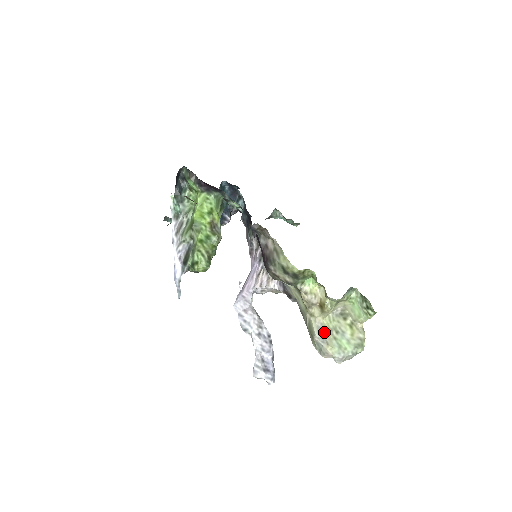
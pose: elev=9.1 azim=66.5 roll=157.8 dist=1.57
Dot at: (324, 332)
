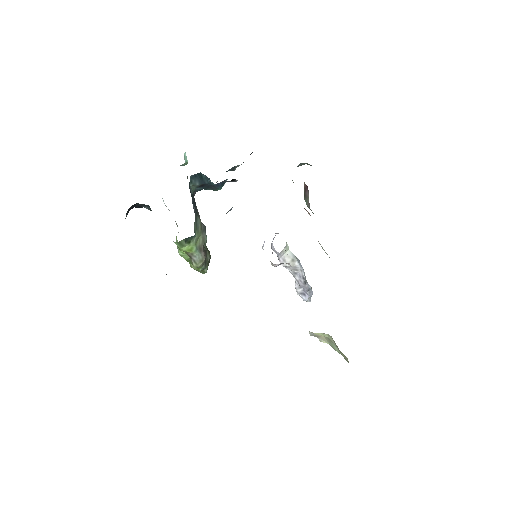
Dot at: (317, 336)
